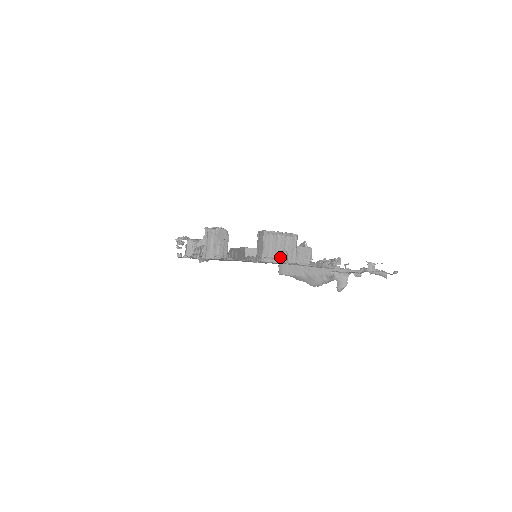
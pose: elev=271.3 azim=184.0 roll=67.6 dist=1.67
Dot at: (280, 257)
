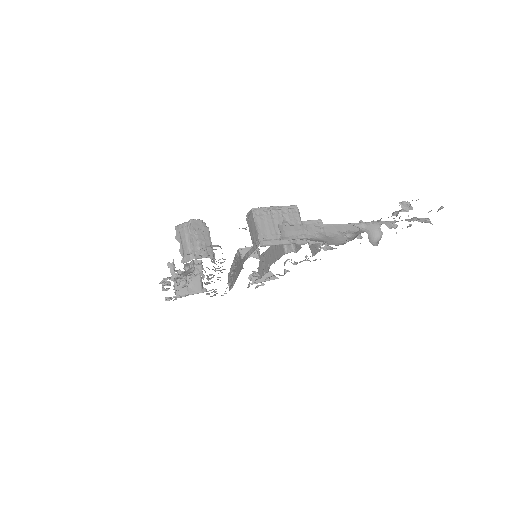
Dot at: occluded
